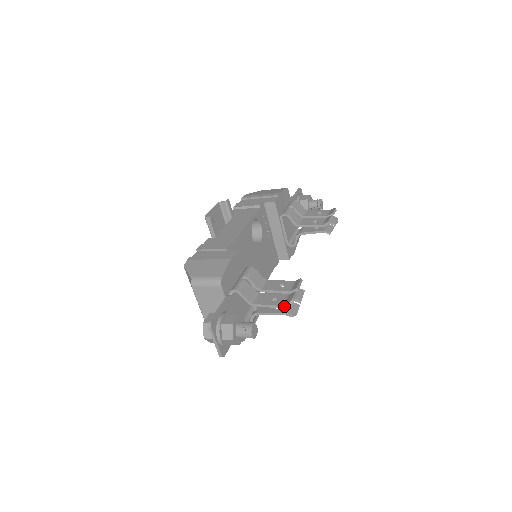
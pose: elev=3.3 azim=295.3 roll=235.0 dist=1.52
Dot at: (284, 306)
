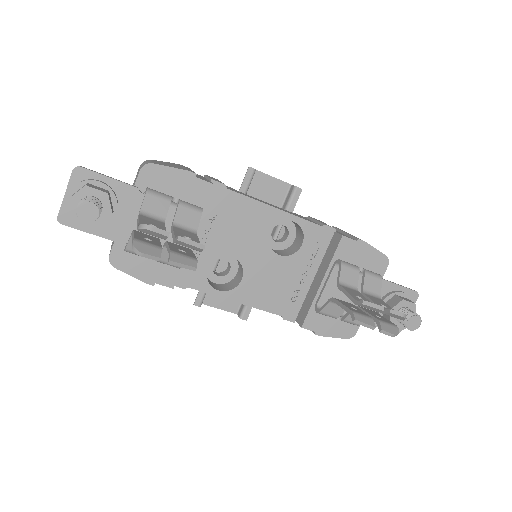
Dot at: (138, 226)
